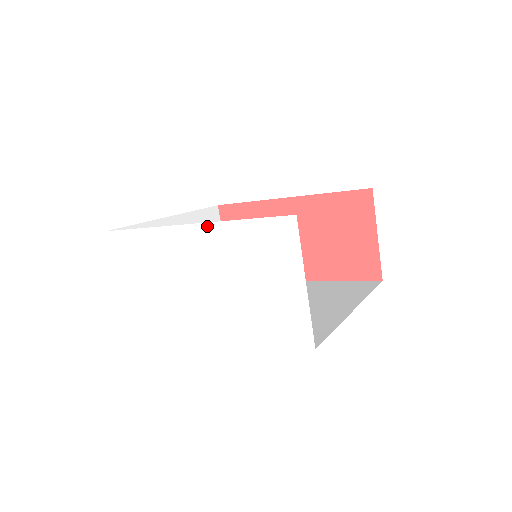
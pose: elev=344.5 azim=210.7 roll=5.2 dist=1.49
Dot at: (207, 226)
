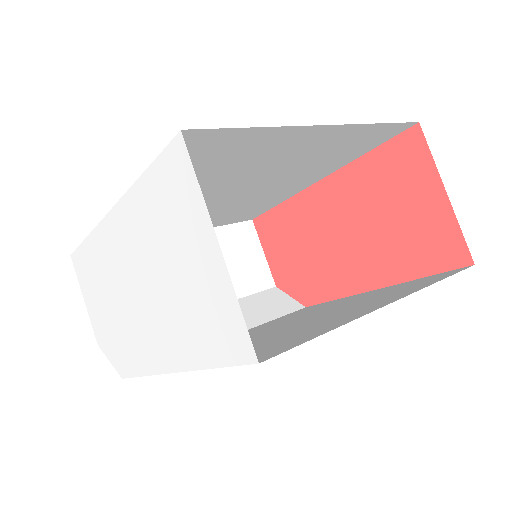
Dot at: (121, 204)
